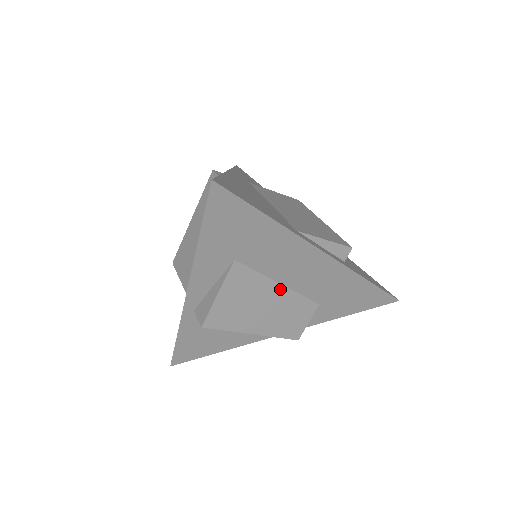
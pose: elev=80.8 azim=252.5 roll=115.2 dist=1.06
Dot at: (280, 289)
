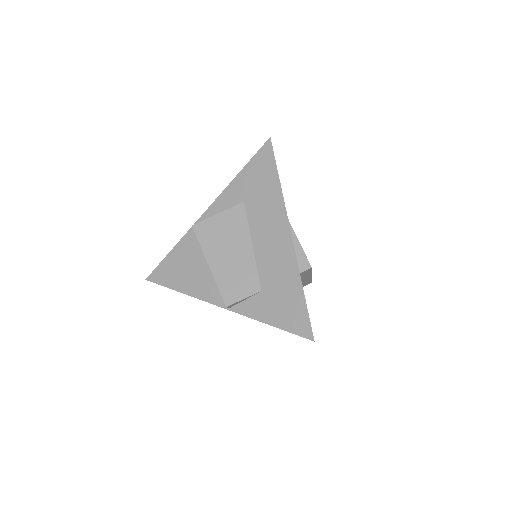
Dot at: (249, 249)
